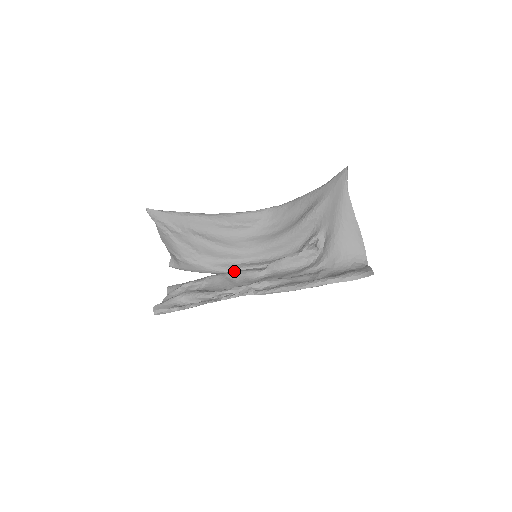
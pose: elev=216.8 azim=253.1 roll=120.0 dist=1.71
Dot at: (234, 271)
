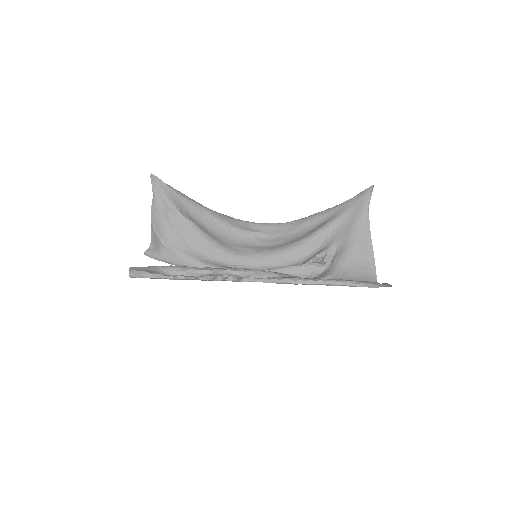
Dot at: occluded
